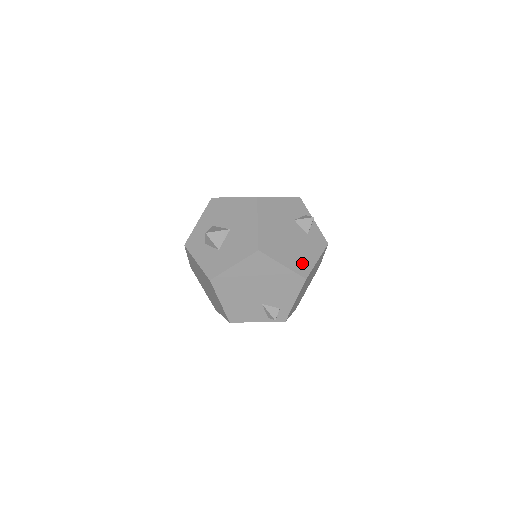
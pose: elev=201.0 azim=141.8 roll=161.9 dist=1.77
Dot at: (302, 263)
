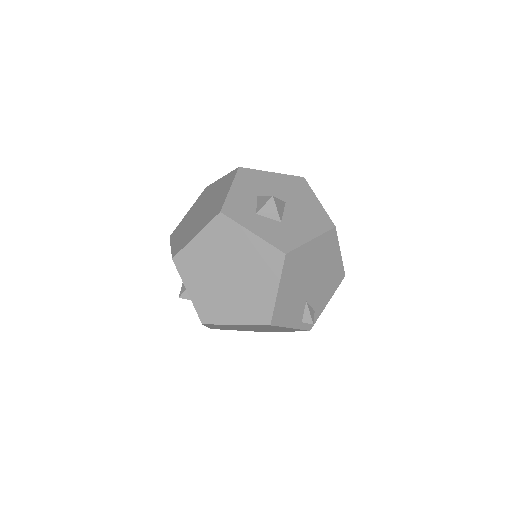
Dot at: occluded
